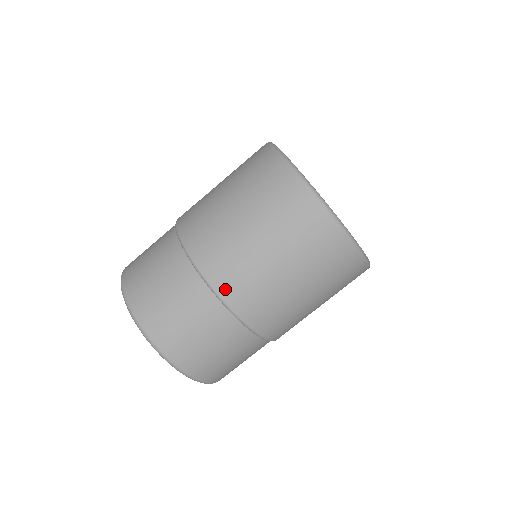
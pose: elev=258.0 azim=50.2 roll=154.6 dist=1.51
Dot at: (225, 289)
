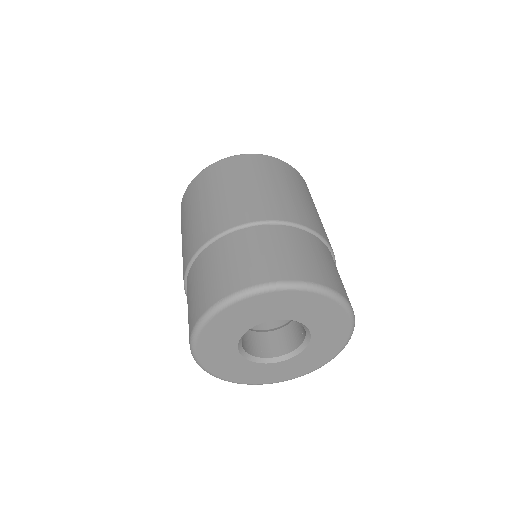
Dot at: (262, 215)
